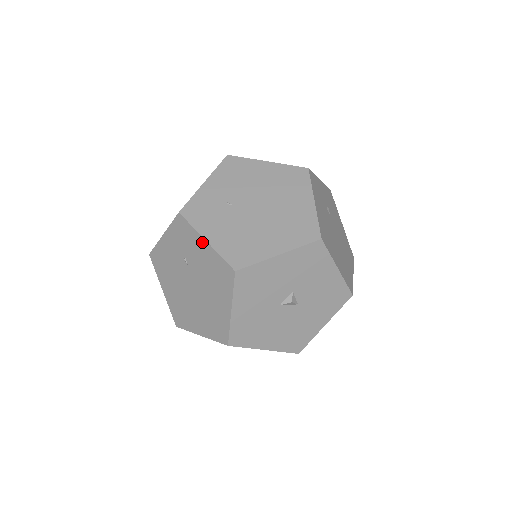
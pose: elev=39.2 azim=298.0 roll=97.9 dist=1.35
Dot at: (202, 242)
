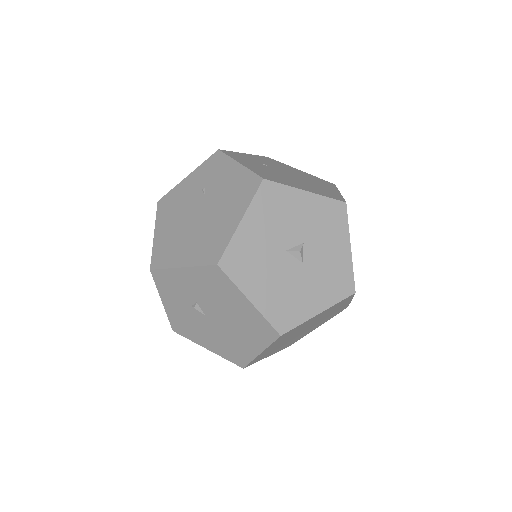
Dot at: (234, 166)
